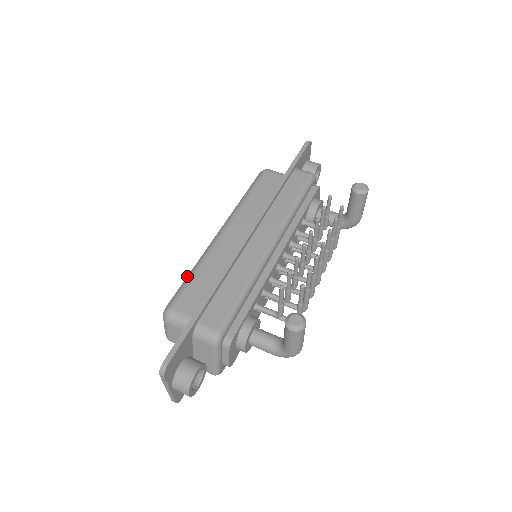
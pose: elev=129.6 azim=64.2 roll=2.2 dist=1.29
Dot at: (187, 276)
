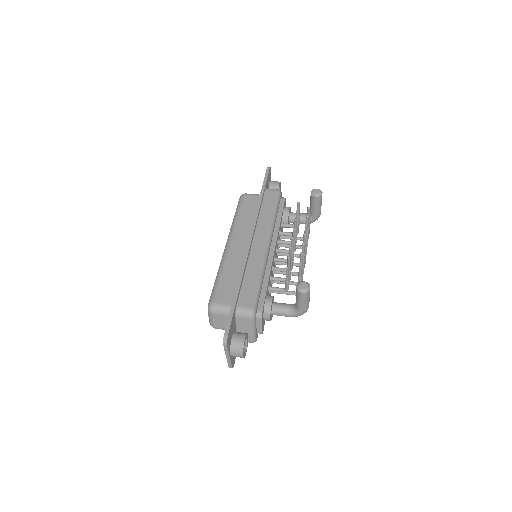
Dot at: (215, 280)
